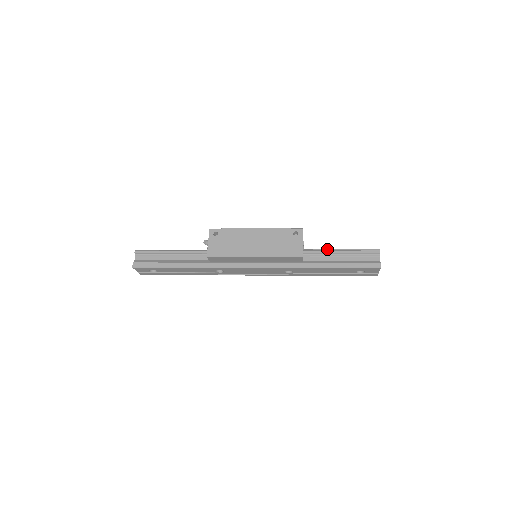
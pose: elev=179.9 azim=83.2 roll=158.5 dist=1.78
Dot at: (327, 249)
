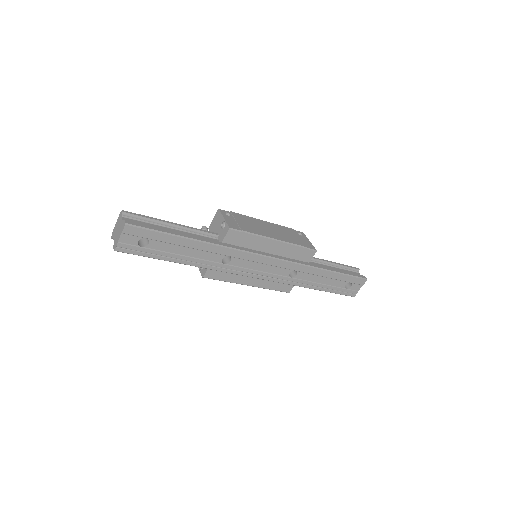
Dot at: (320, 259)
